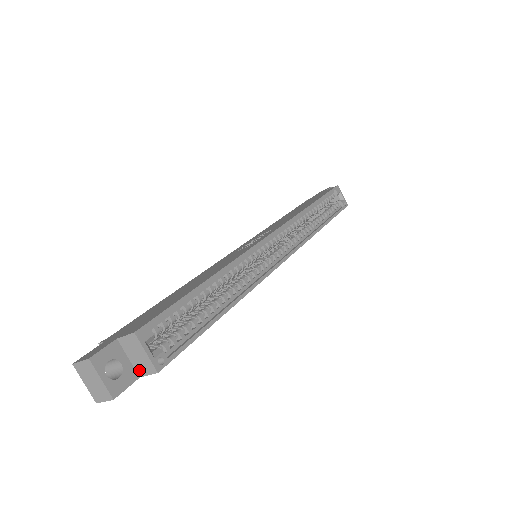
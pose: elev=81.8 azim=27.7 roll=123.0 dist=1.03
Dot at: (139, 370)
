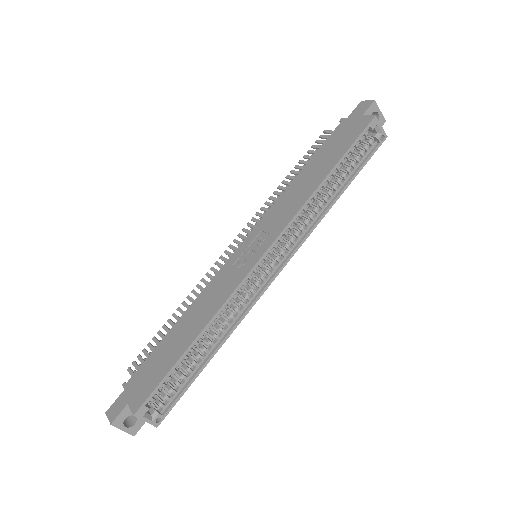
Dot at: occluded
